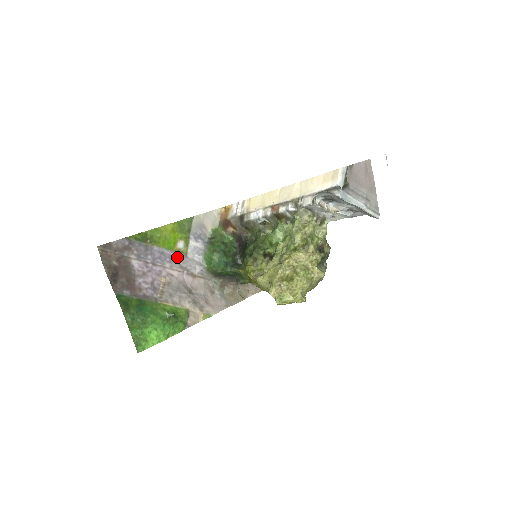
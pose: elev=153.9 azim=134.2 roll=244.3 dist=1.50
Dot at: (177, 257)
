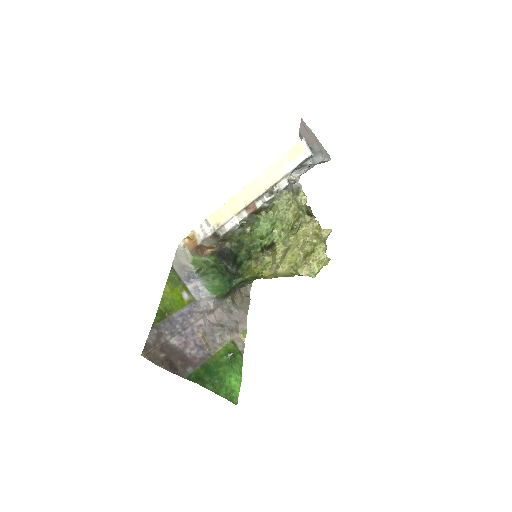
Dot at: (192, 308)
